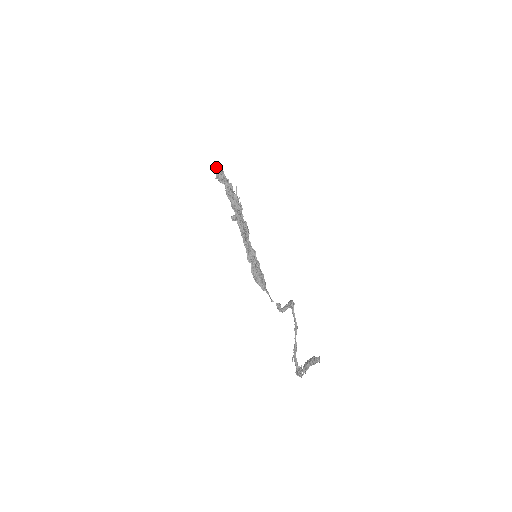
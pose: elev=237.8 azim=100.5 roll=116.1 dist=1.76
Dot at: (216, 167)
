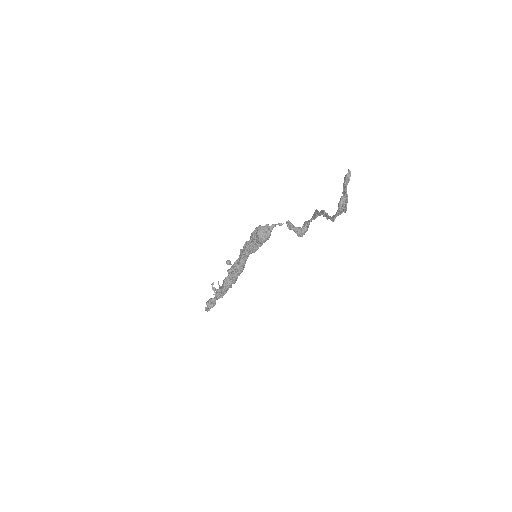
Dot at: occluded
